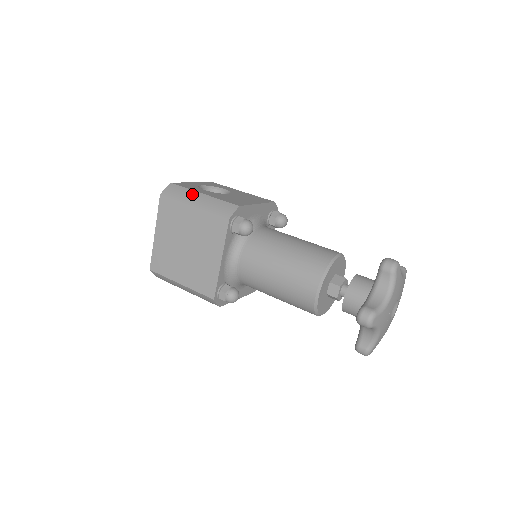
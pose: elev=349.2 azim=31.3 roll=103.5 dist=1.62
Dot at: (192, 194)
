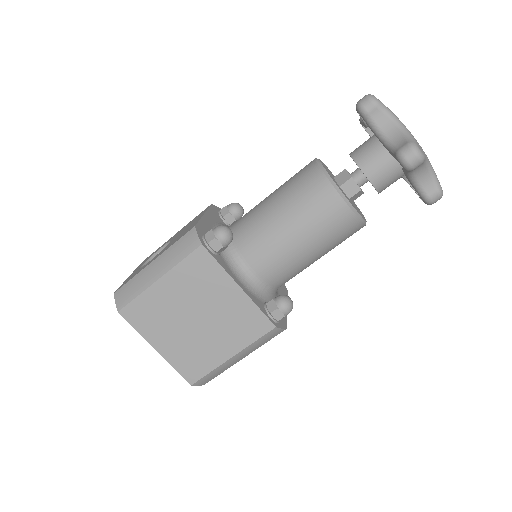
Dot at: (144, 274)
